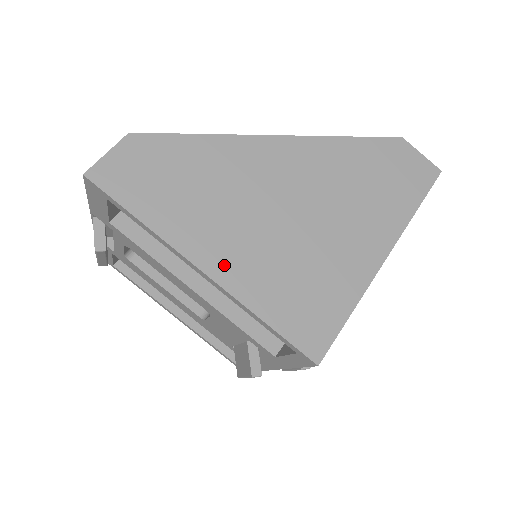
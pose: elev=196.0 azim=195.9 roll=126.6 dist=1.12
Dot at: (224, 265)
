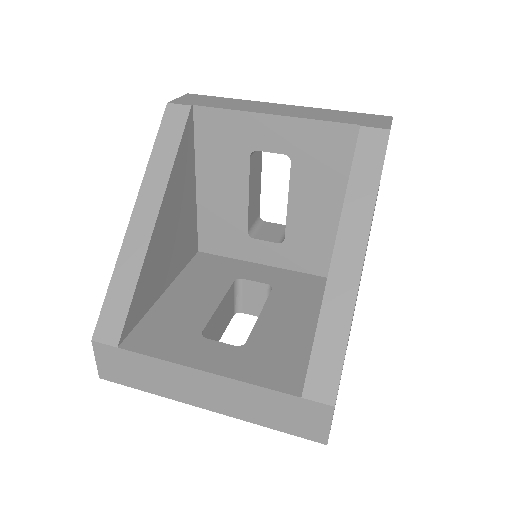
Dot at: occluded
